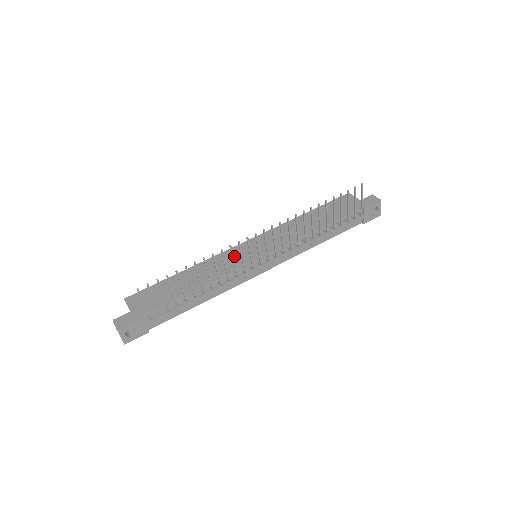
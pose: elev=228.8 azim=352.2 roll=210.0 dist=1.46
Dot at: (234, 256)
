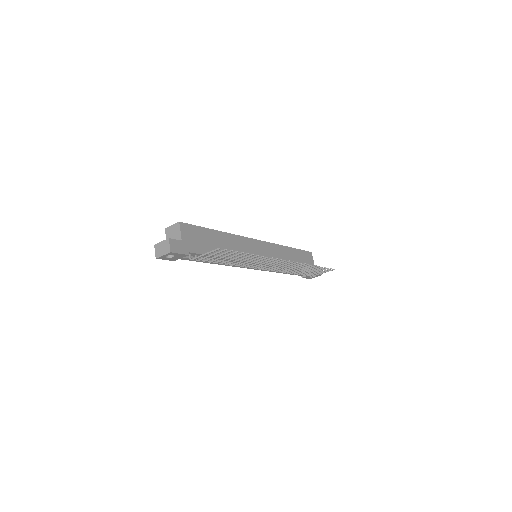
Dot at: (250, 248)
